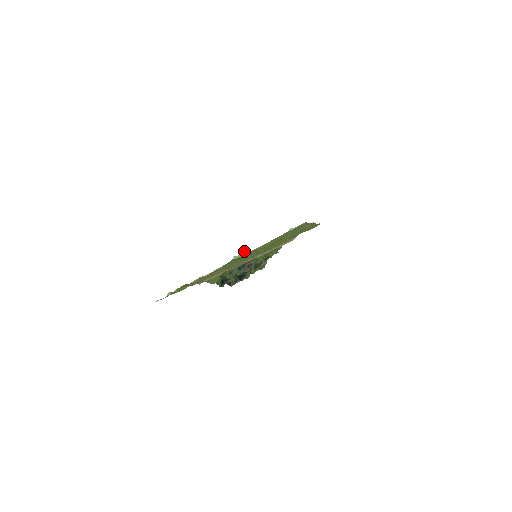
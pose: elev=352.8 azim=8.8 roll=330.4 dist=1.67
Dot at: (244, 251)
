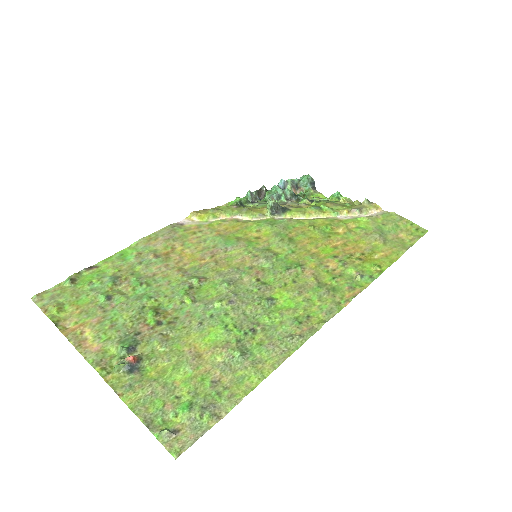
Dot at: (130, 361)
